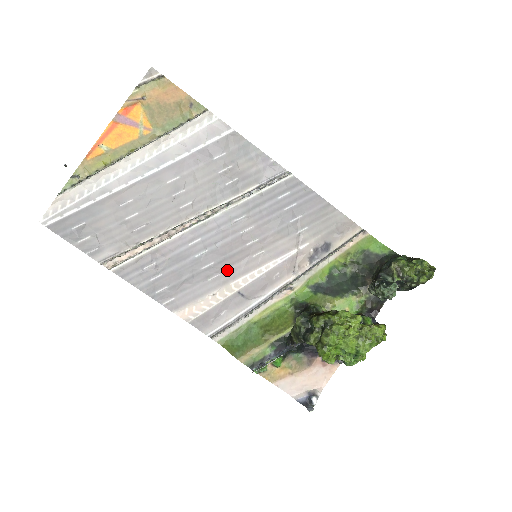
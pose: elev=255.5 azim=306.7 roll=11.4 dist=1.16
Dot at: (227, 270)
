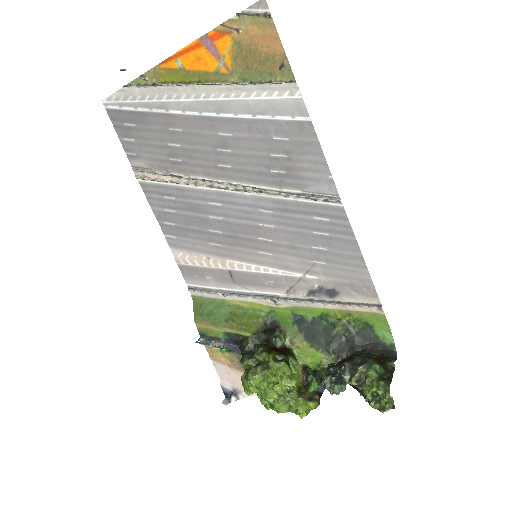
Dot at: (230, 247)
